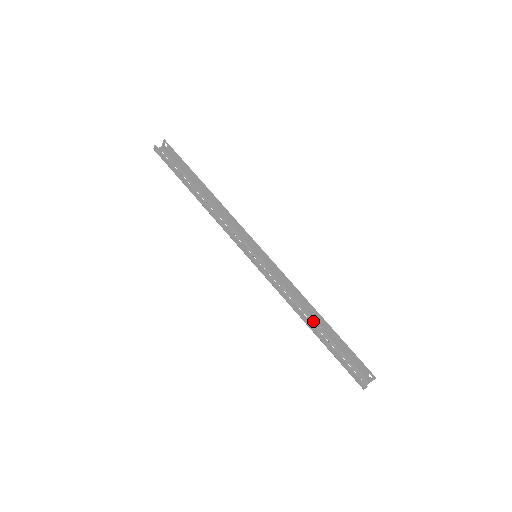
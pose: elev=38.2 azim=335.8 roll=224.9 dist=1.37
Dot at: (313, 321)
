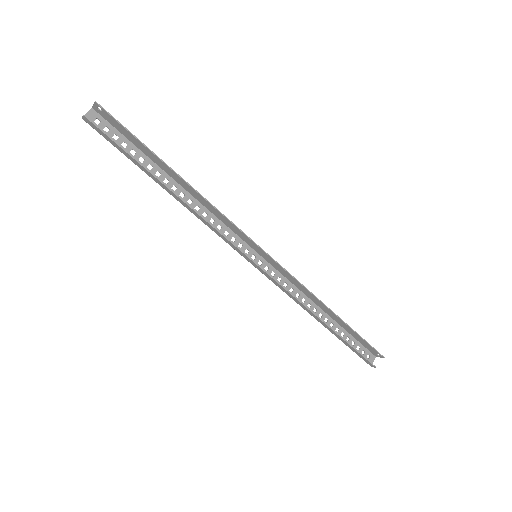
Dot at: (323, 313)
